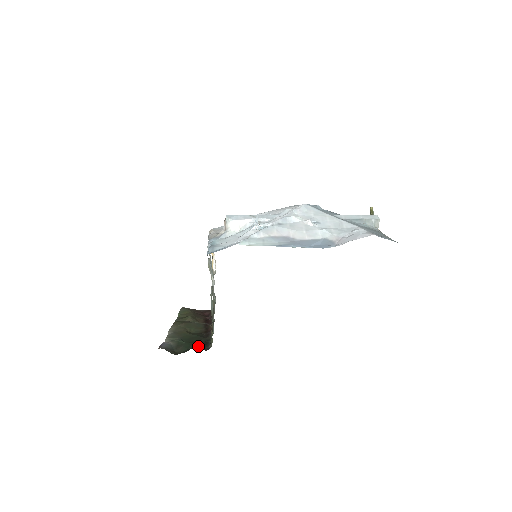
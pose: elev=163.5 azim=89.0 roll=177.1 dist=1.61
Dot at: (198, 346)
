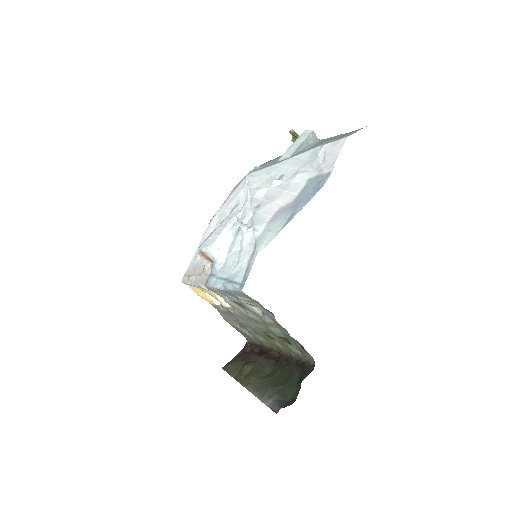
Dot at: (299, 375)
